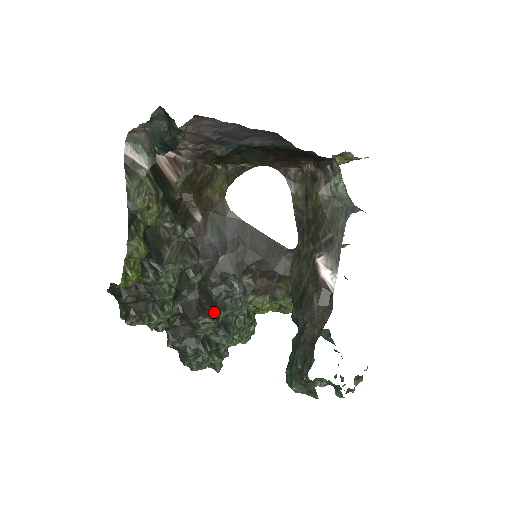
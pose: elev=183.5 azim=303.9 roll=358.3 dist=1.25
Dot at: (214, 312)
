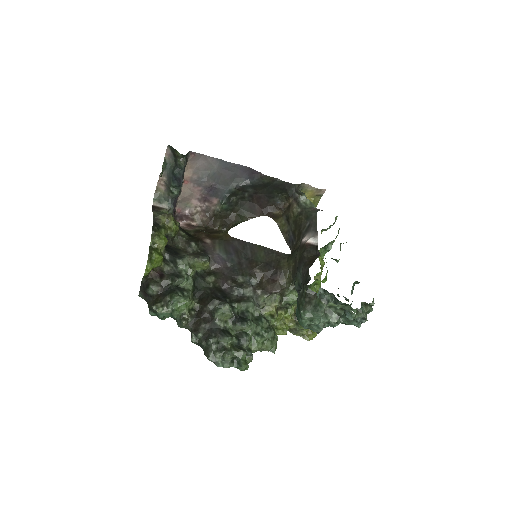
Dot at: (229, 303)
